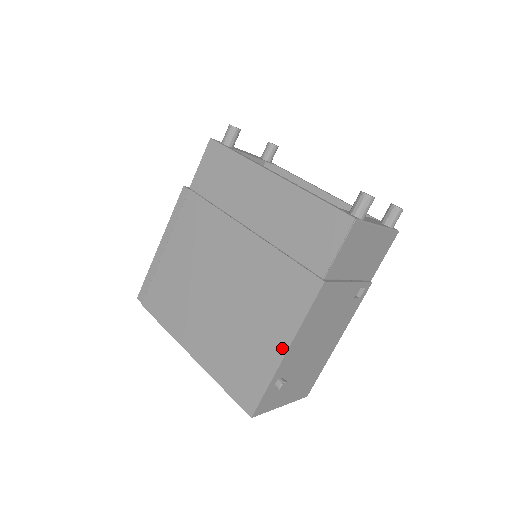
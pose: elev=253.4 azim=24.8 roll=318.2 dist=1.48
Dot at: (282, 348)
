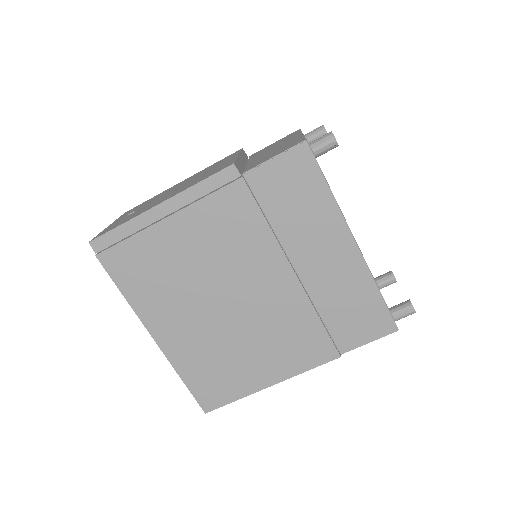
Dot at: (269, 382)
